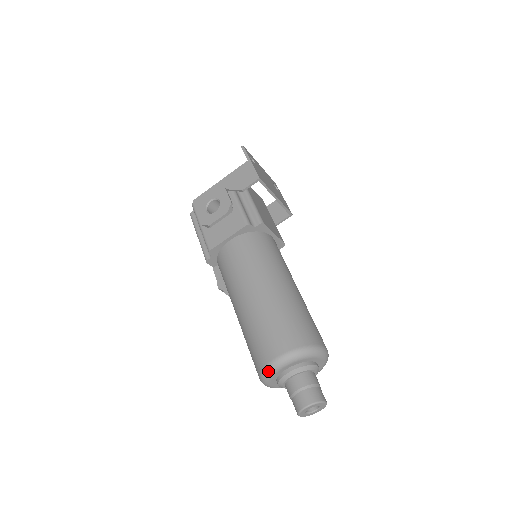
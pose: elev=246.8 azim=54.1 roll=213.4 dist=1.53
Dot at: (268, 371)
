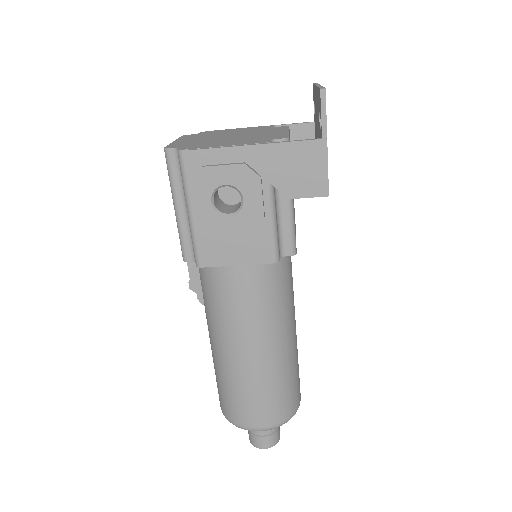
Dot at: occluded
